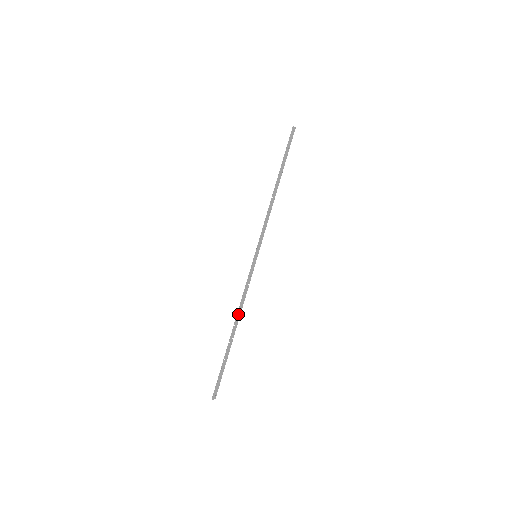
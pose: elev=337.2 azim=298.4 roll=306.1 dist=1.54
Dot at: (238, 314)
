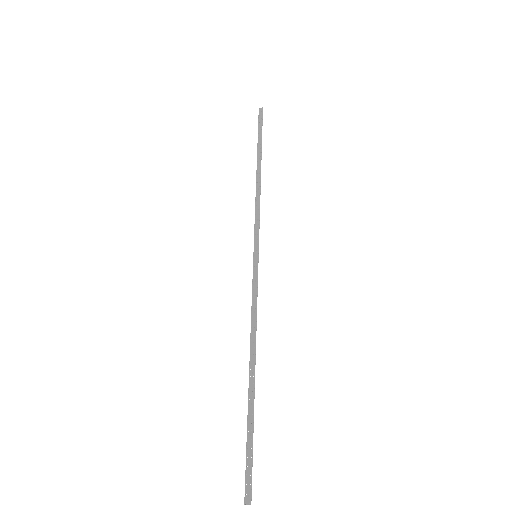
Dot at: (252, 342)
